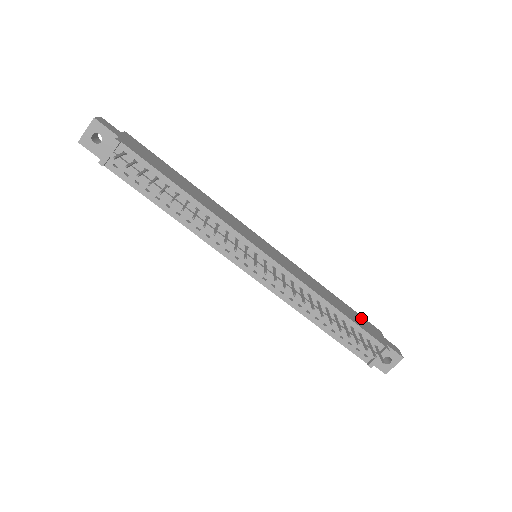
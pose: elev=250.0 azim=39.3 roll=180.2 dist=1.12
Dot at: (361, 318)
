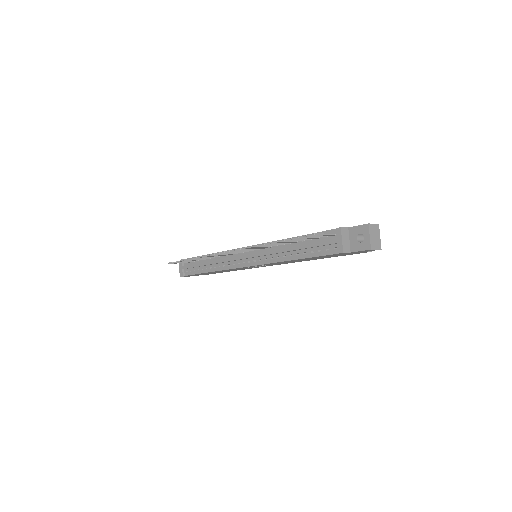
Dot at: occluded
